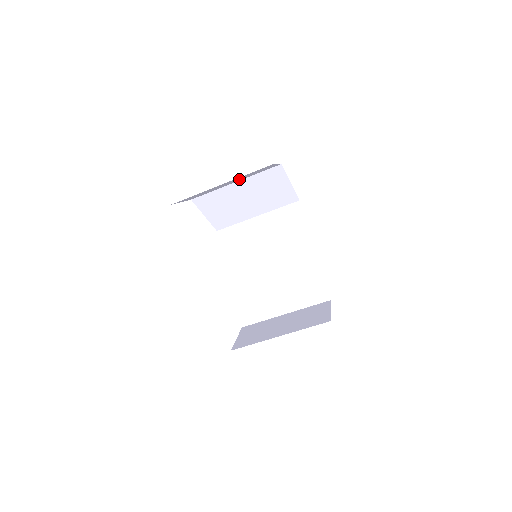
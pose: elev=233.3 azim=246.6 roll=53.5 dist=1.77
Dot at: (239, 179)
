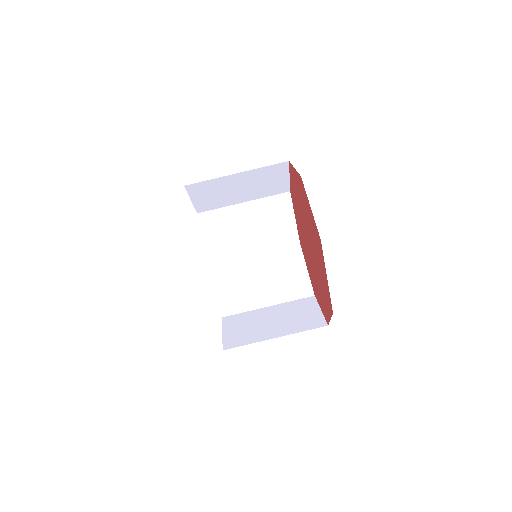
Dot at: (250, 190)
